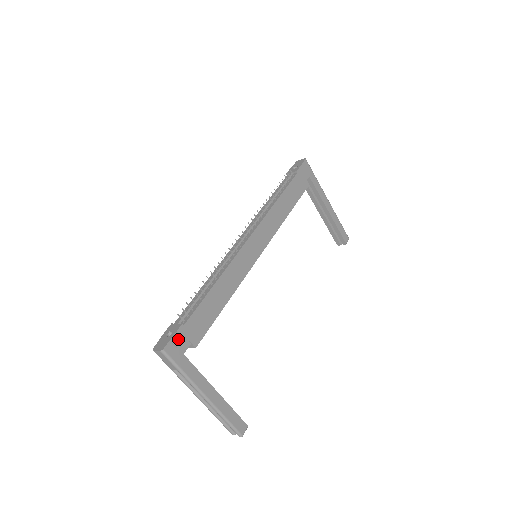
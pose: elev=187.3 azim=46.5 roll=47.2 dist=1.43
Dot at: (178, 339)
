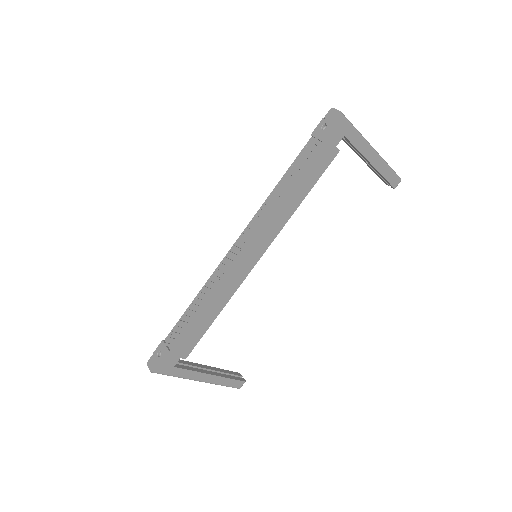
Dot at: (166, 361)
